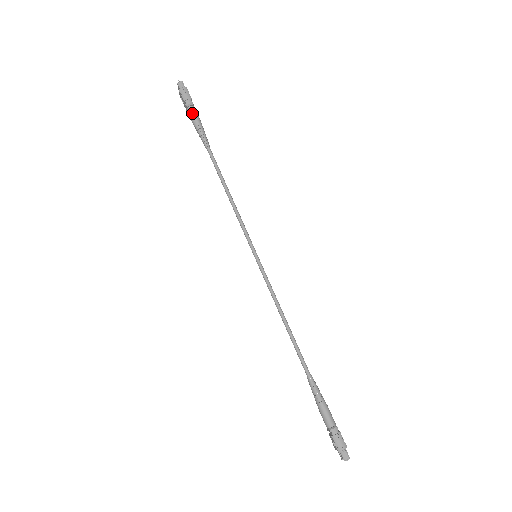
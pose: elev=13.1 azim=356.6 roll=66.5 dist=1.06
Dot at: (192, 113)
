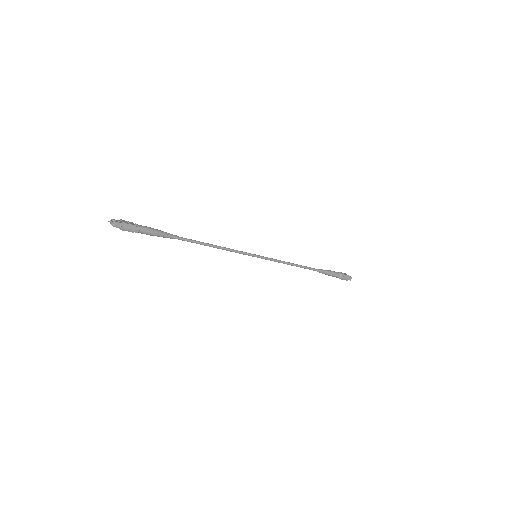
Dot at: (146, 233)
